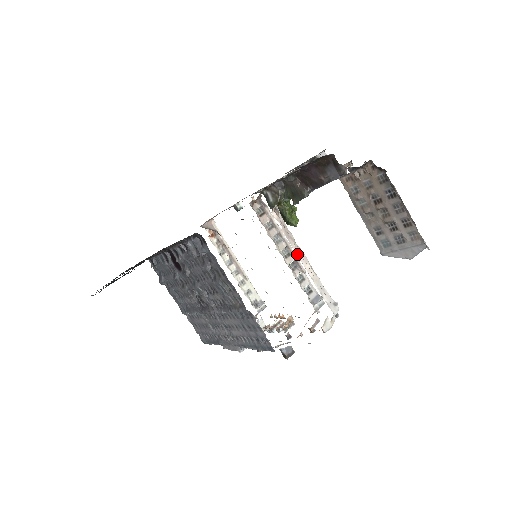
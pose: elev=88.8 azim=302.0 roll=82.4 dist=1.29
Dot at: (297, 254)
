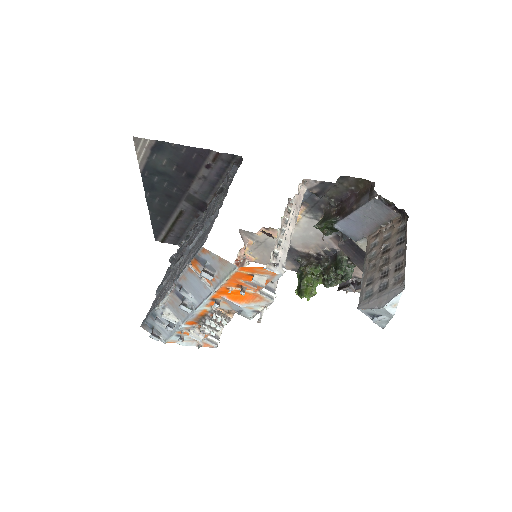
Dot at: (291, 214)
